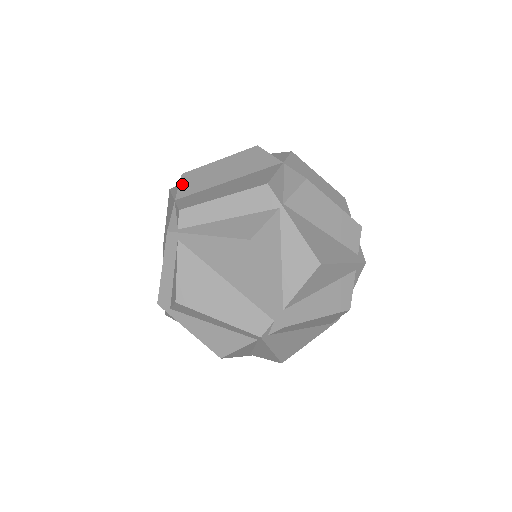
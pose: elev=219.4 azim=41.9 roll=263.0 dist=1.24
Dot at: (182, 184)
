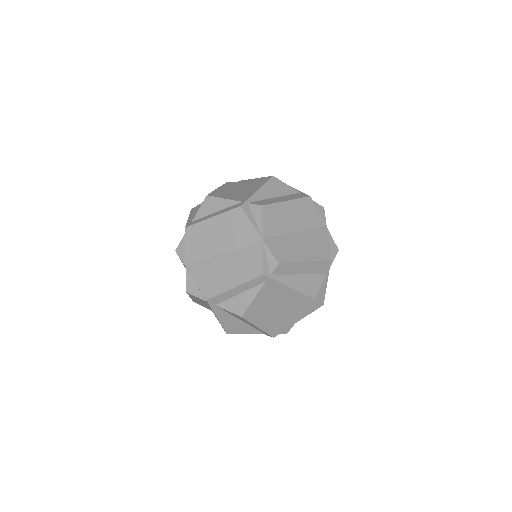
Dot at: (265, 220)
